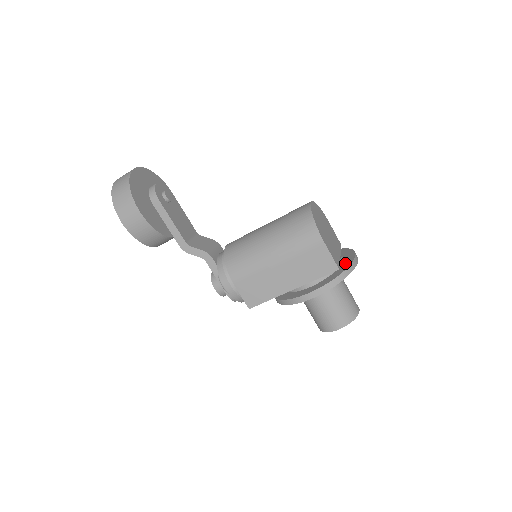
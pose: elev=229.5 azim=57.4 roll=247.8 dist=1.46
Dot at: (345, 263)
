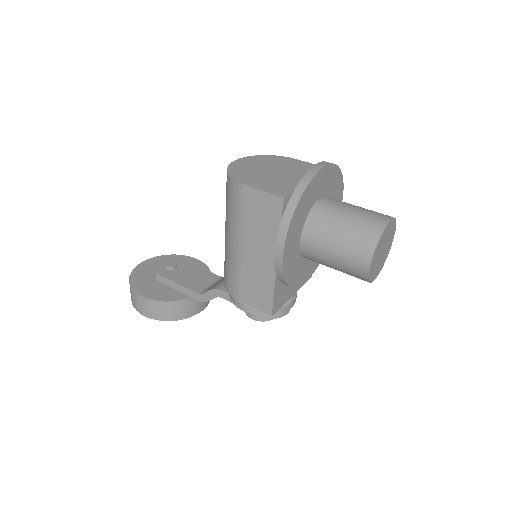
Dot at: occluded
